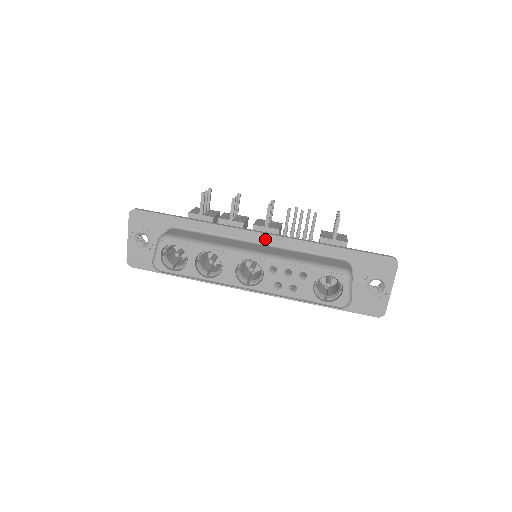
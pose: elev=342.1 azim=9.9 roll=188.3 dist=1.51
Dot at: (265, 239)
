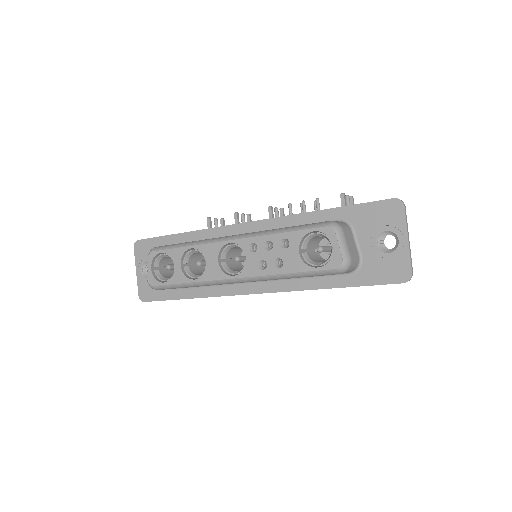
Dot at: (252, 228)
